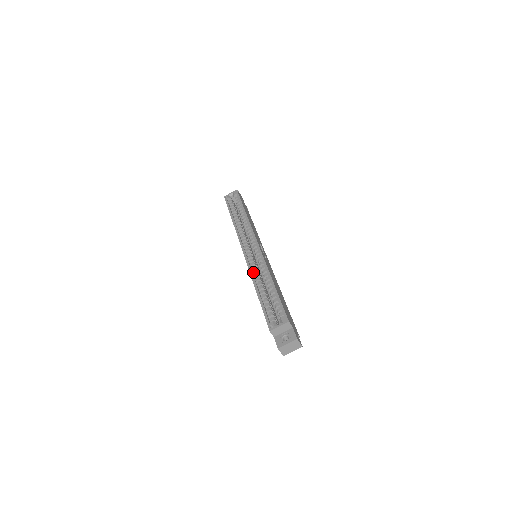
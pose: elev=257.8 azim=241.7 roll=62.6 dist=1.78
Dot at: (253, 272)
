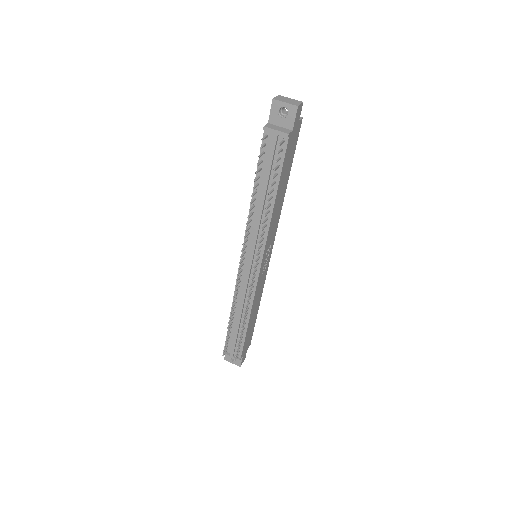
Dot at: occluded
